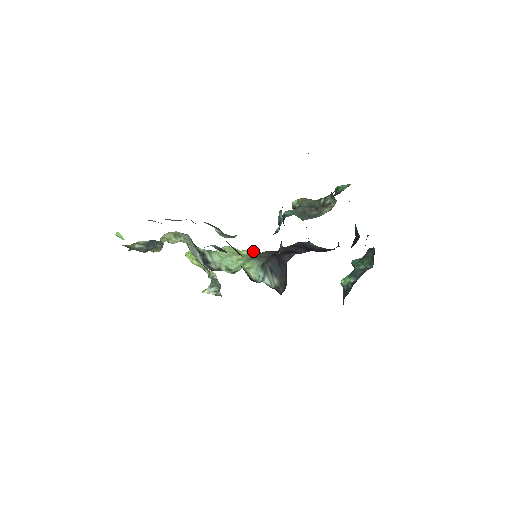
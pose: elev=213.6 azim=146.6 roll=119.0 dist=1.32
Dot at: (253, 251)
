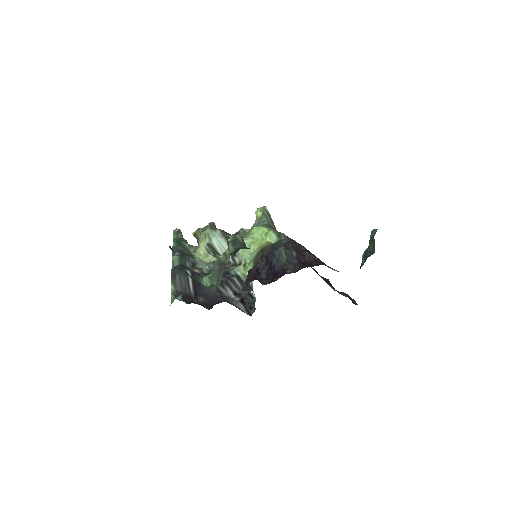
Dot at: (270, 235)
